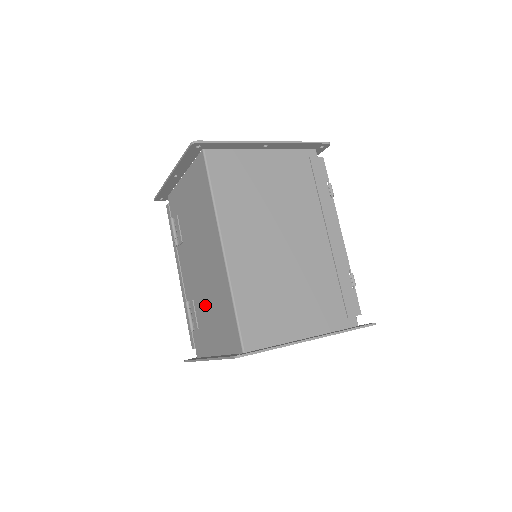
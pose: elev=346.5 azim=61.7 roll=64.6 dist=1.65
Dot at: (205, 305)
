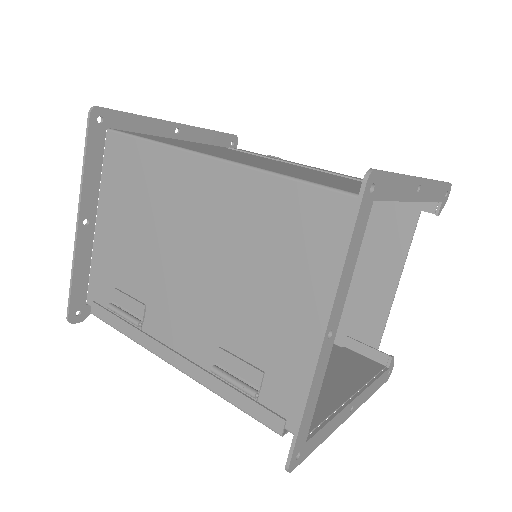
Dot at: (246, 300)
